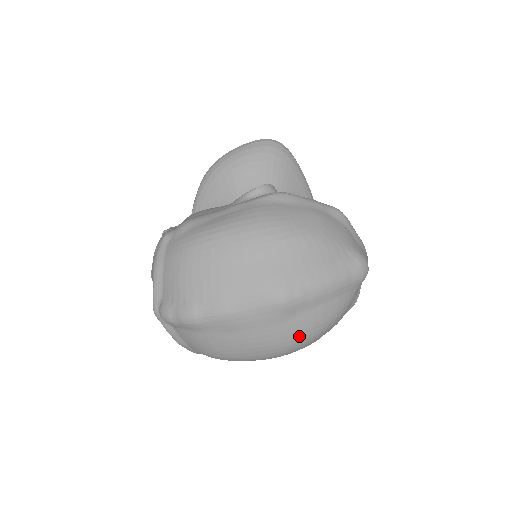
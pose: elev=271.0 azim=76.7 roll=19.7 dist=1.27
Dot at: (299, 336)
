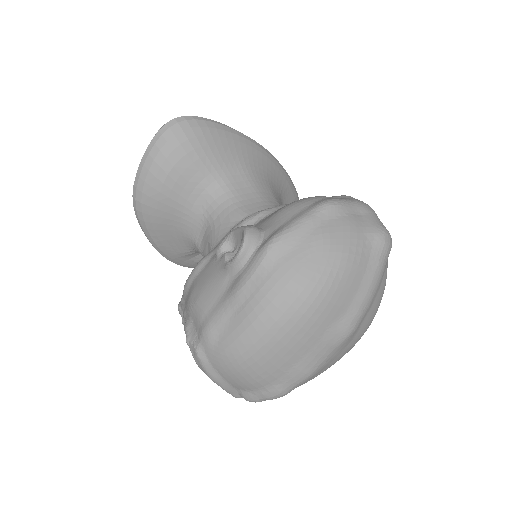
Dot at: (367, 328)
